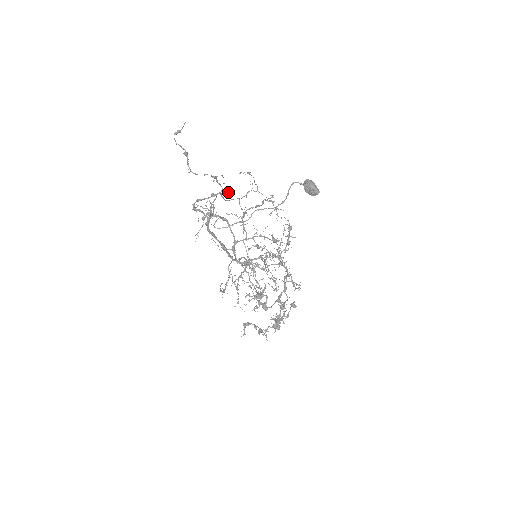
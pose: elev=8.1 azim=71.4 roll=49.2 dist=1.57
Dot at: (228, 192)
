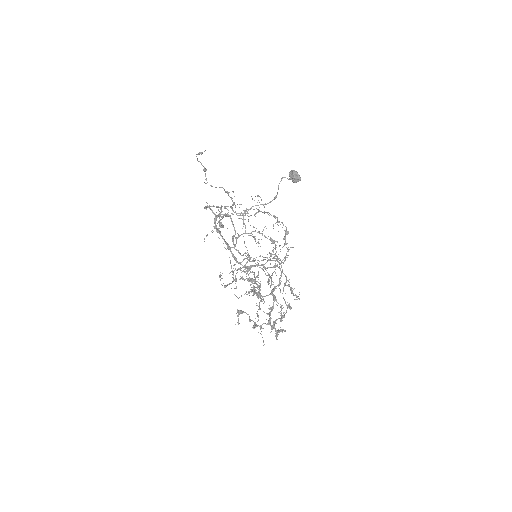
Dot at: (237, 204)
